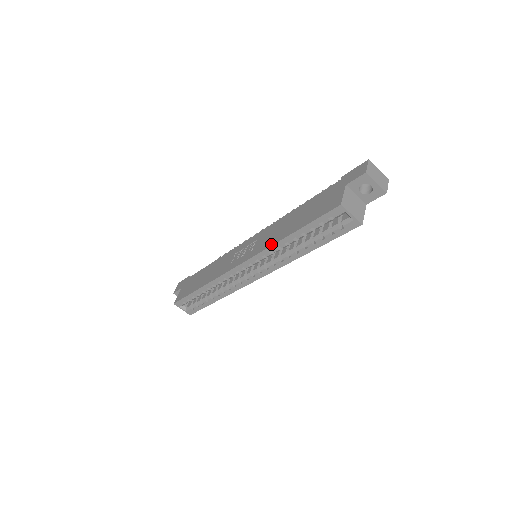
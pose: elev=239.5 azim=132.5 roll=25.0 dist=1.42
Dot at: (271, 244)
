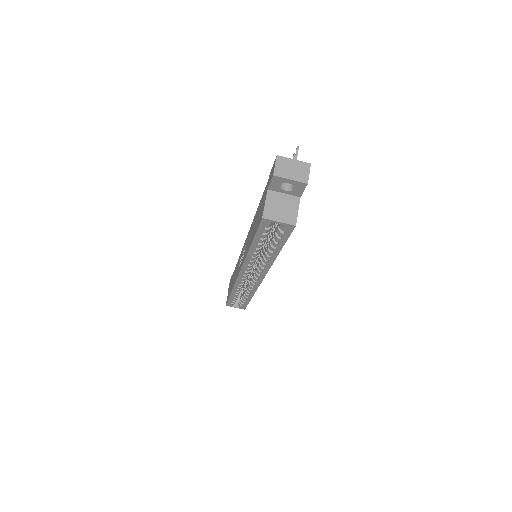
Dot at: occluded
